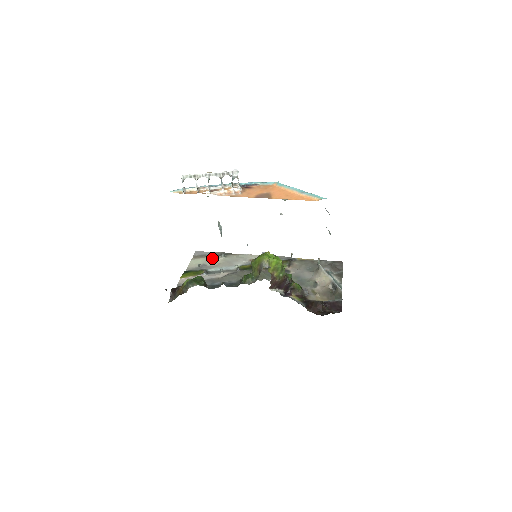
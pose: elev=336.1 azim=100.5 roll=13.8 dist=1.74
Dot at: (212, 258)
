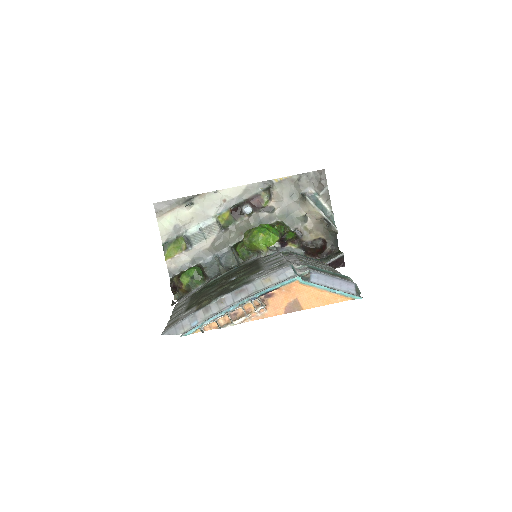
Dot at: (179, 211)
